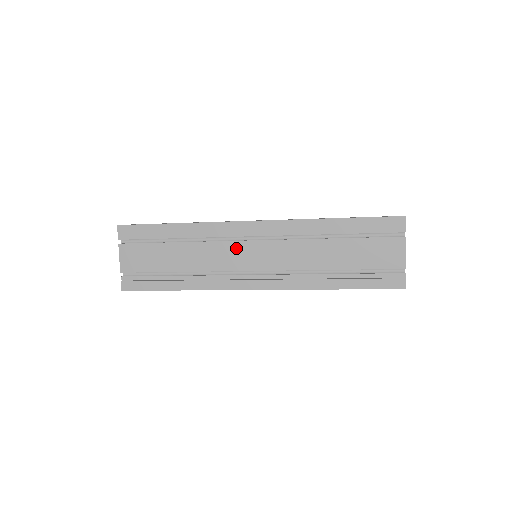
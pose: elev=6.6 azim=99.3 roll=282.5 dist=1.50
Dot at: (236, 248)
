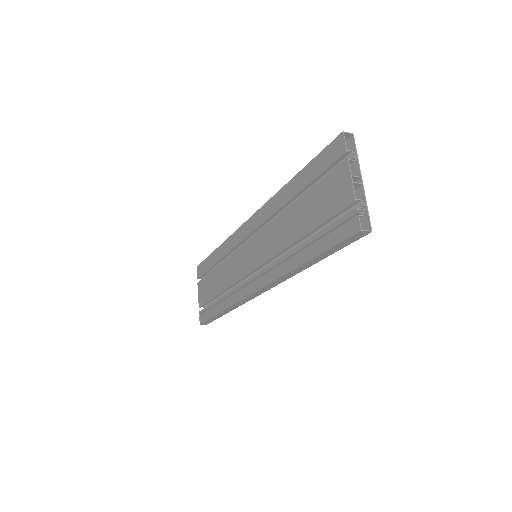
Dot at: (242, 253)
